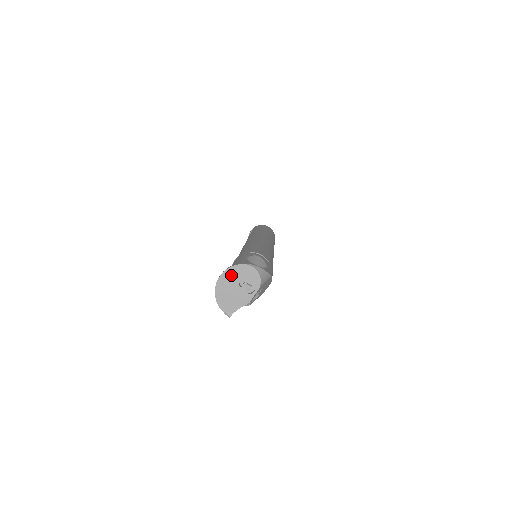
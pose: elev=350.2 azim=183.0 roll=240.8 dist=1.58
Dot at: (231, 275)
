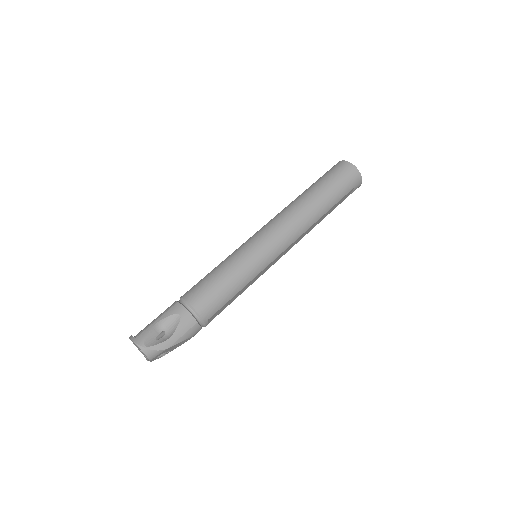
Dot at: (133, 342)
